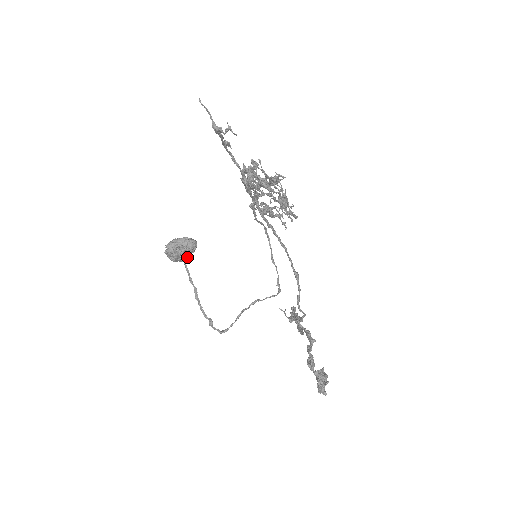
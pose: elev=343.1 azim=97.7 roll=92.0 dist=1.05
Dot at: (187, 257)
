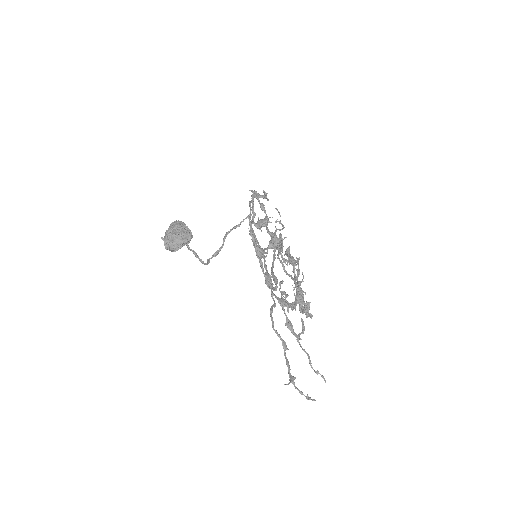
Dot at: occluded
